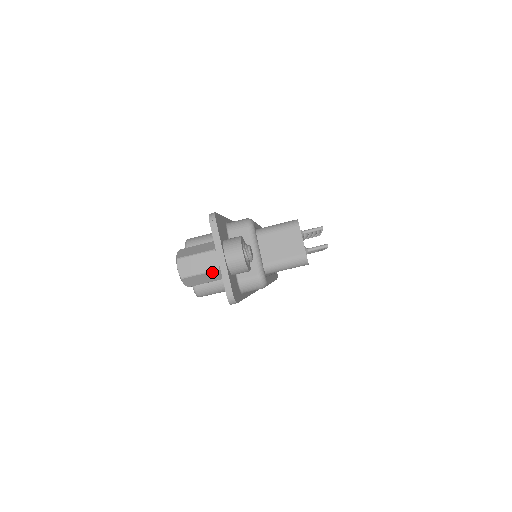
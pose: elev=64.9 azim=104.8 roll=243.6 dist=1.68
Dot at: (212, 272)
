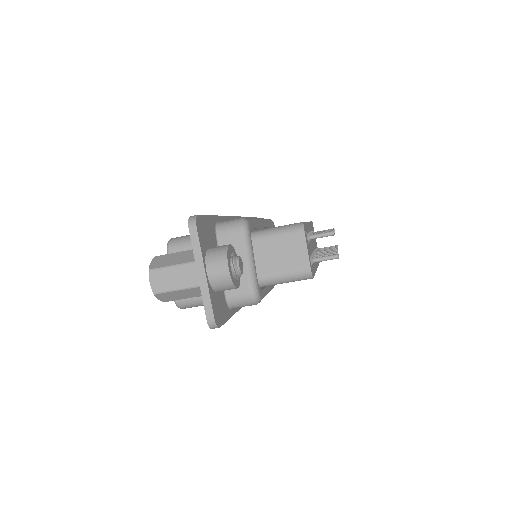
Dot at: (191, 289)
